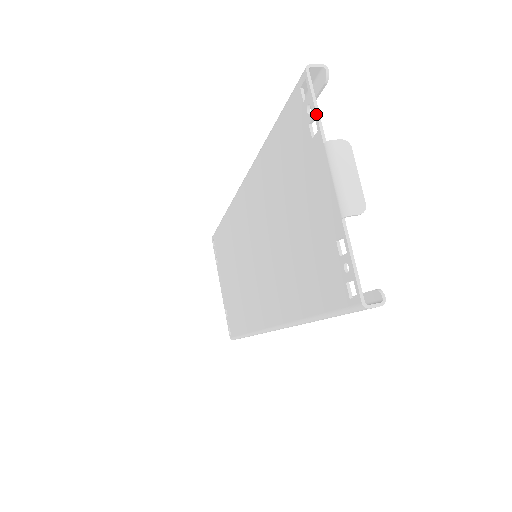
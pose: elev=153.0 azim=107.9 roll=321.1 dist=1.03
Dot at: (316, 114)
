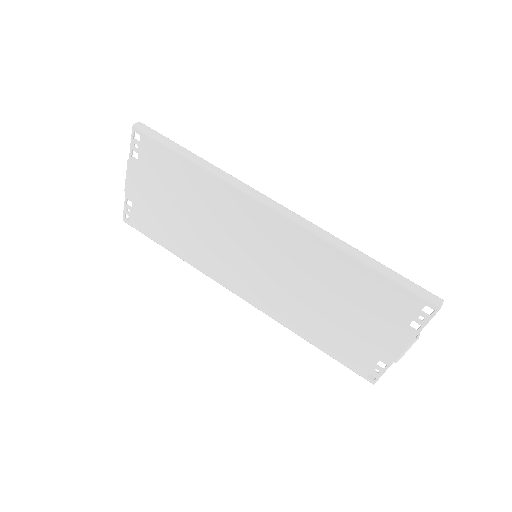
Dot at: occluded
